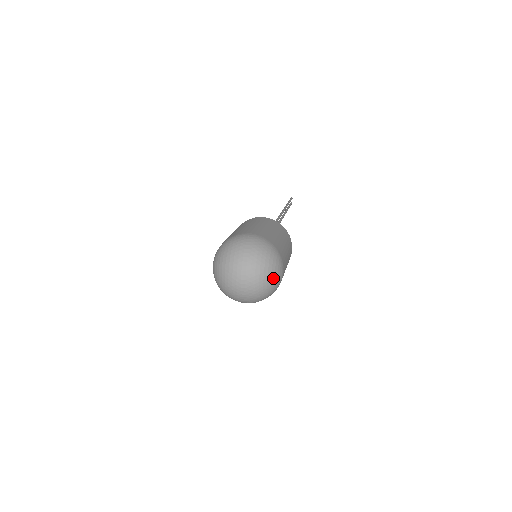
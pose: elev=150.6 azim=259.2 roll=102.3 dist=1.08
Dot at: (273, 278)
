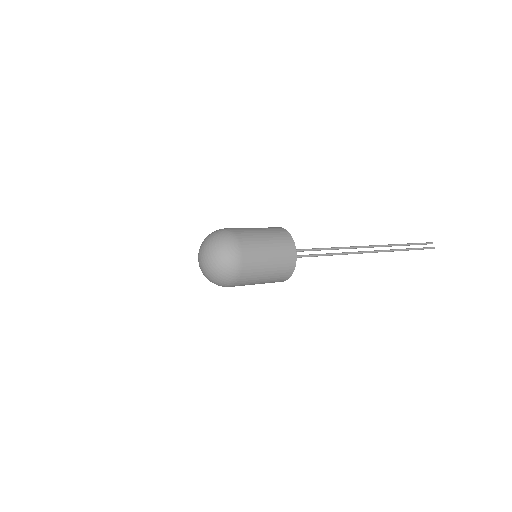
Dot at: (222, 249)
